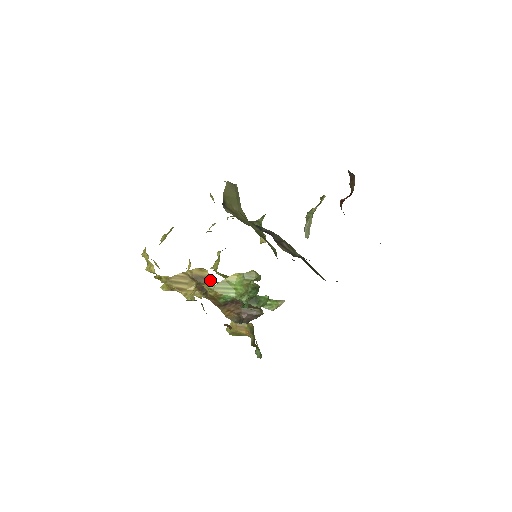
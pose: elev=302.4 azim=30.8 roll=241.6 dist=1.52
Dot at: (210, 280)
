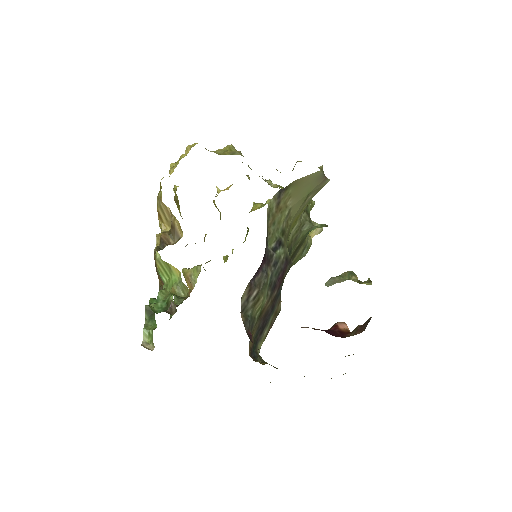
Dot at: occluded
